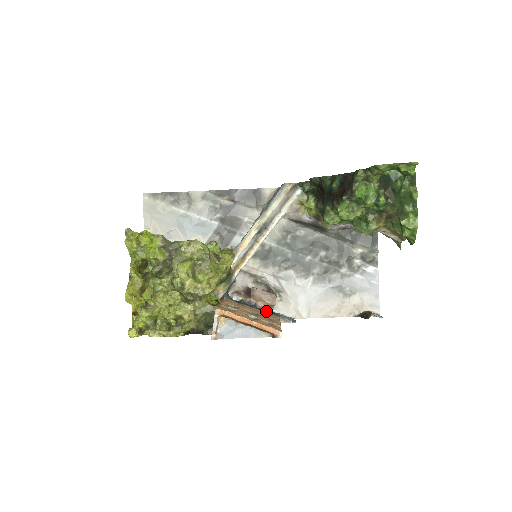
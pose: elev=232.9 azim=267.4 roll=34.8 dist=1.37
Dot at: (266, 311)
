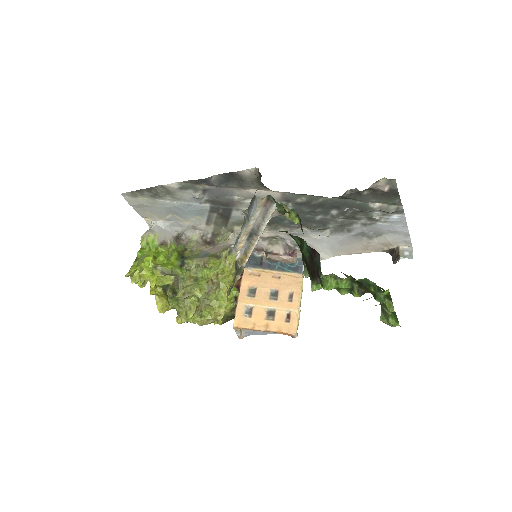
Dot at: (289, 267)
